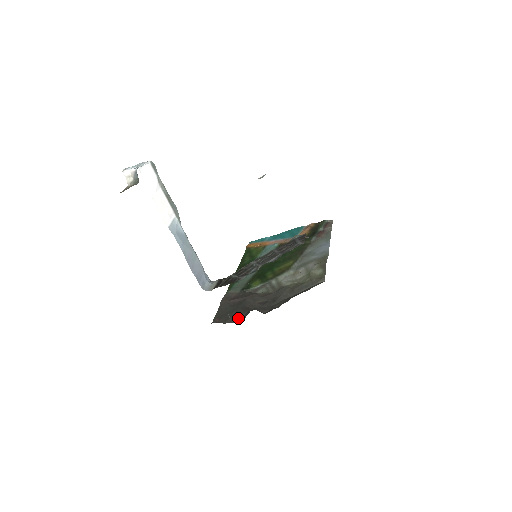
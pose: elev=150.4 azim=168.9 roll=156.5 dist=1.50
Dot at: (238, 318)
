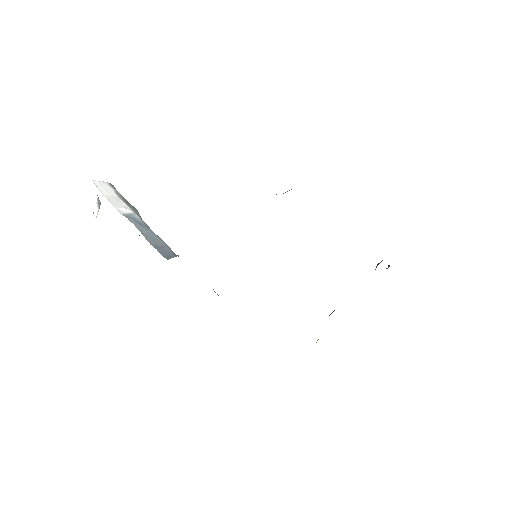
Dot at: occluded
